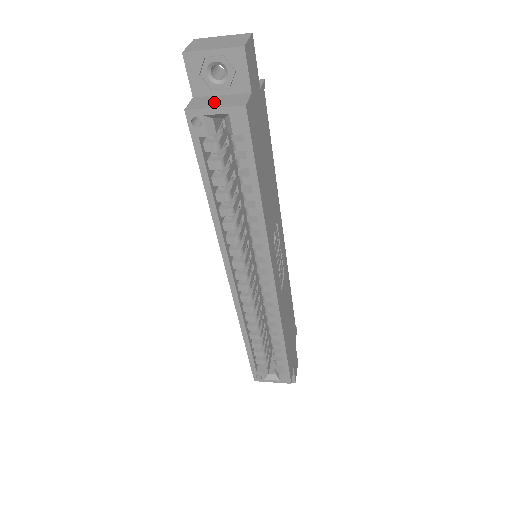
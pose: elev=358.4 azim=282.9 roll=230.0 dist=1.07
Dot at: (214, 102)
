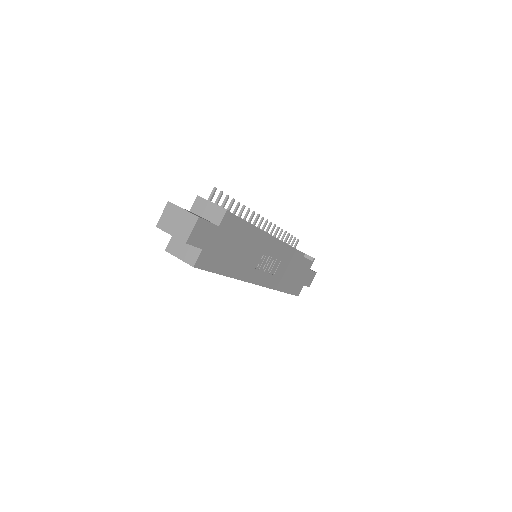
Dot at: (181, 250)
